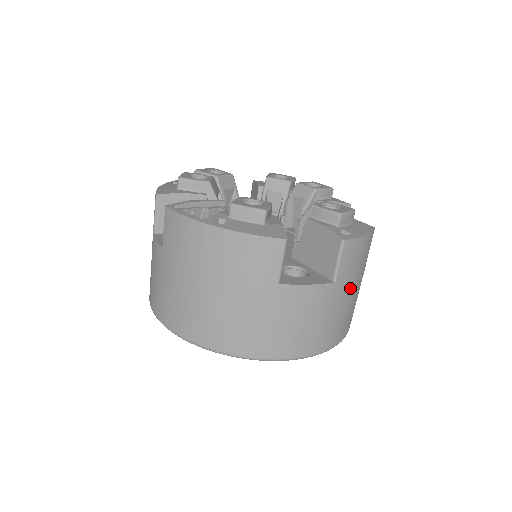
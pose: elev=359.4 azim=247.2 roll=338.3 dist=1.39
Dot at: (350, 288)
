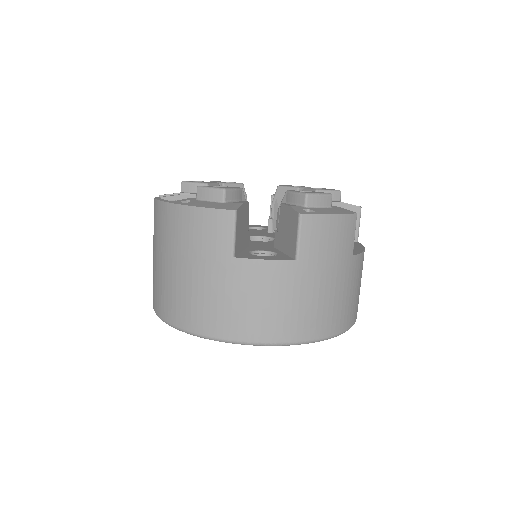
Dot at: (324, 272)
